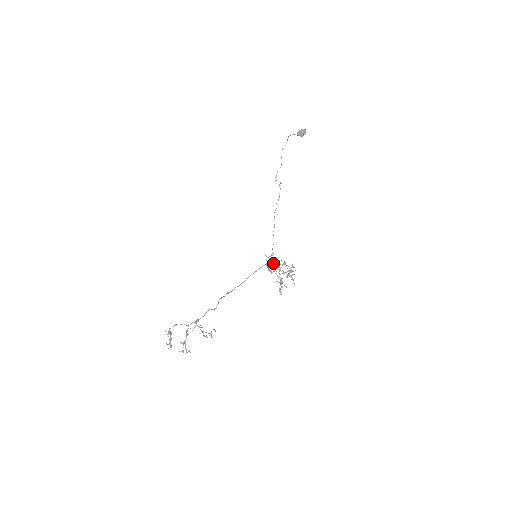
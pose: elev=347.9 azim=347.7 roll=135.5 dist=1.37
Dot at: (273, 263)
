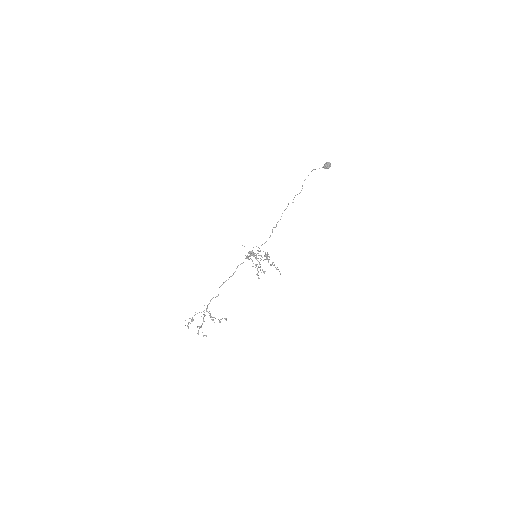
Dot at: occluded
